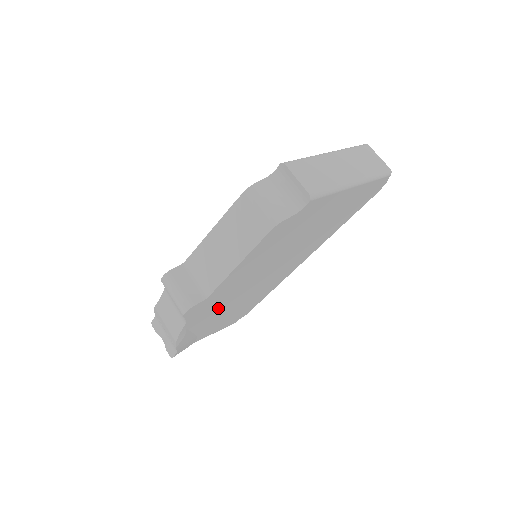
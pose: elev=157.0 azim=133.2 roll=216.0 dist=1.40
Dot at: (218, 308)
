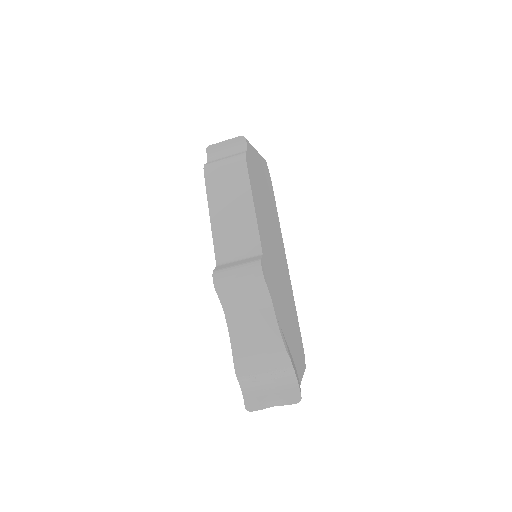
Dot at: (279, 297)
